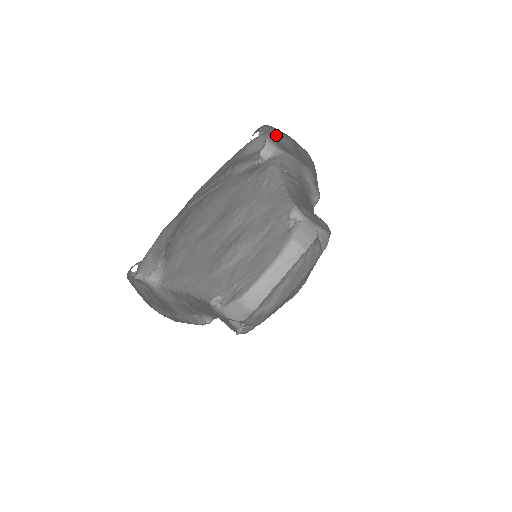
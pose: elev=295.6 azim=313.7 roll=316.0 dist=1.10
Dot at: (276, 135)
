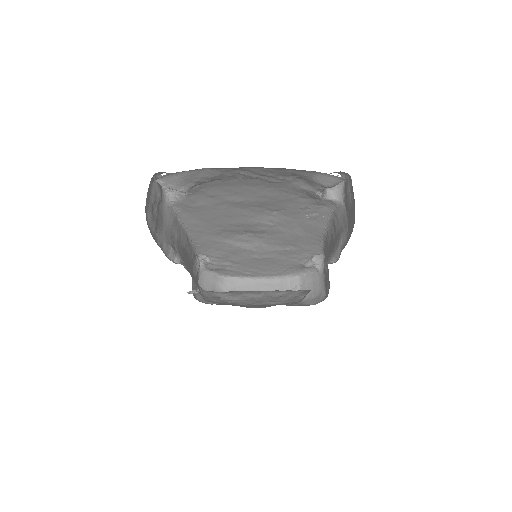
Dot at: (349, 189)
